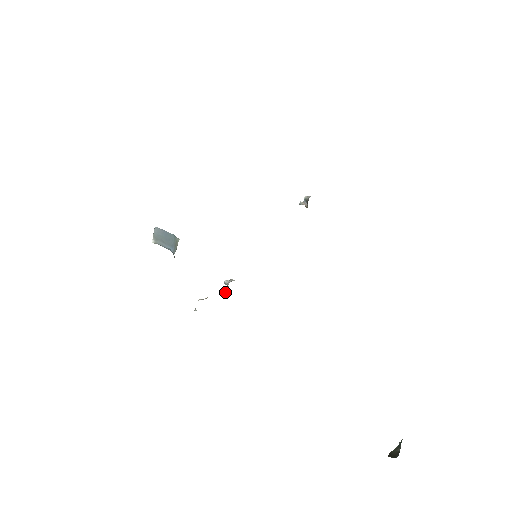
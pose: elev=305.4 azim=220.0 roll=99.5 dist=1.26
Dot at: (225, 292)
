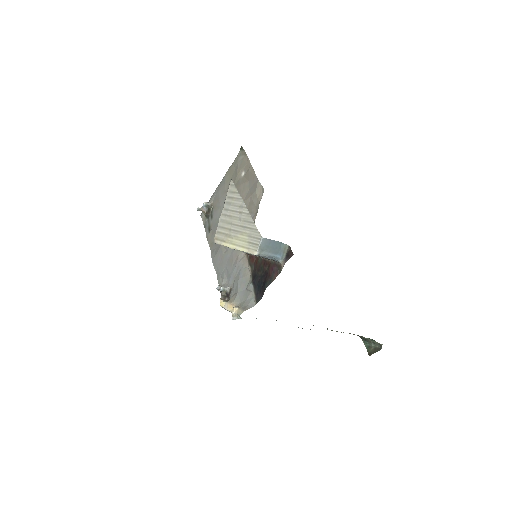
Dot at: (220, 299)
